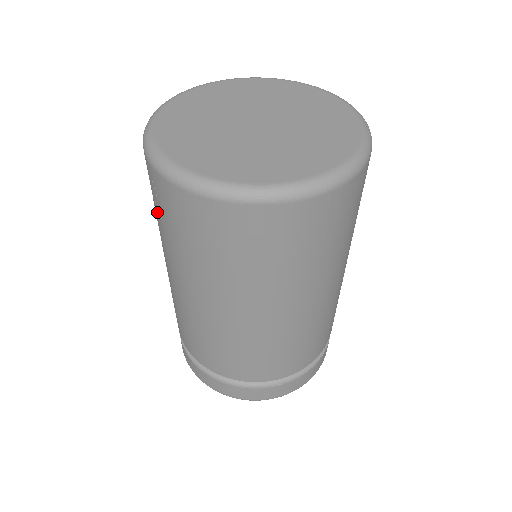
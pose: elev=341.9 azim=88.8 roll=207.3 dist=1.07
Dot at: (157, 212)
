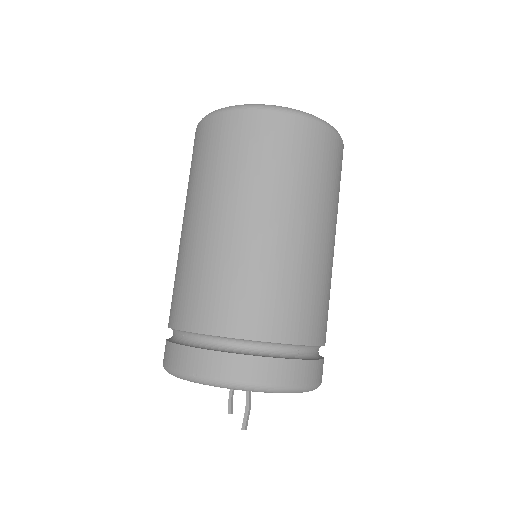
Dot at: occluded
